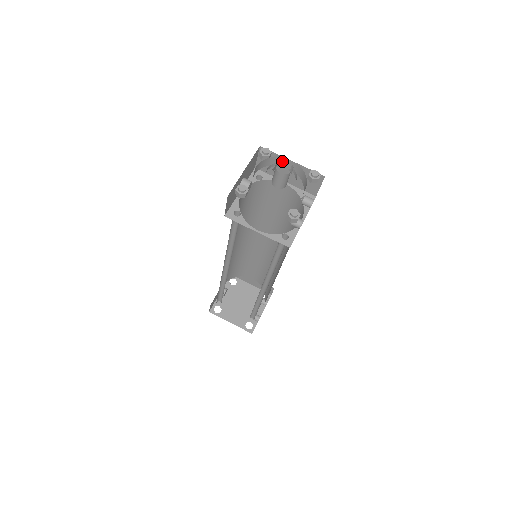
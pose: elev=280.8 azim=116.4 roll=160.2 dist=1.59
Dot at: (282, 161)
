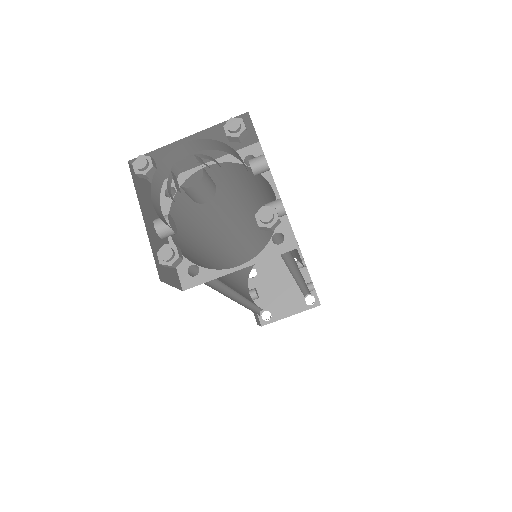
Dot at: (176, 164)
